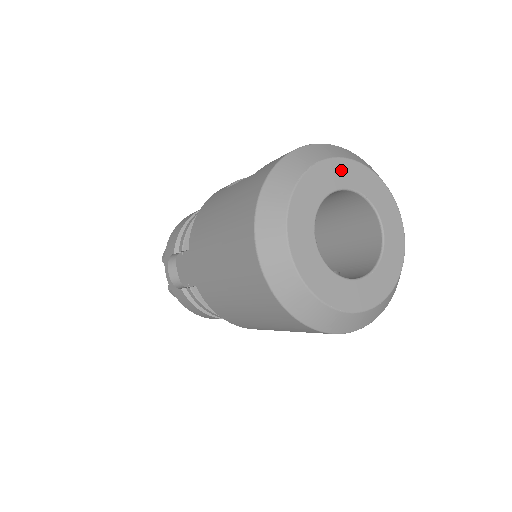
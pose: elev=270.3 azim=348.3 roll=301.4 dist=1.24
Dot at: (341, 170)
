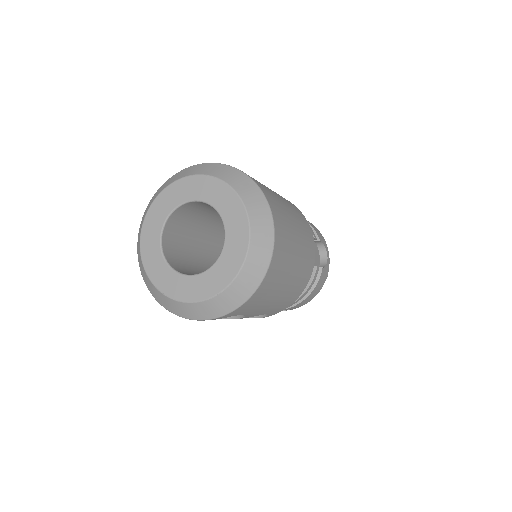
Dot at: (192, 185)
